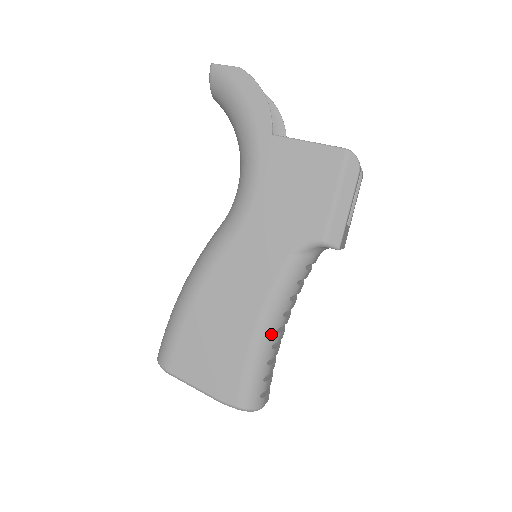
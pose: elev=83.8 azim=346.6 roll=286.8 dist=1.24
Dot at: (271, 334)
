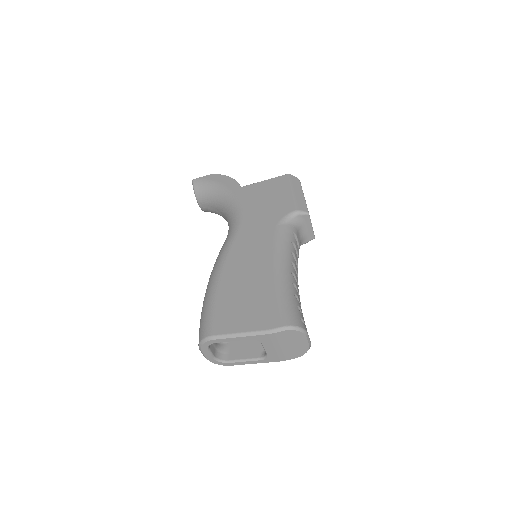
Dot at: (288, 274)
